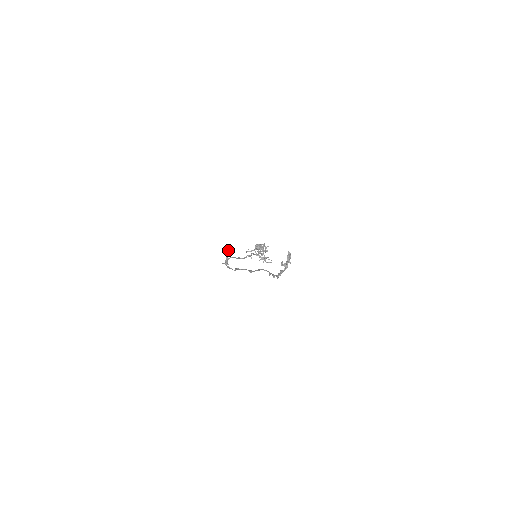
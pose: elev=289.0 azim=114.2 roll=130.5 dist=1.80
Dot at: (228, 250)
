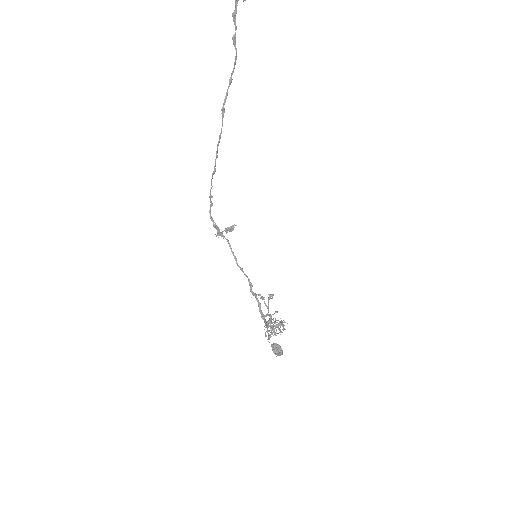
Dot at: (230, 227)
